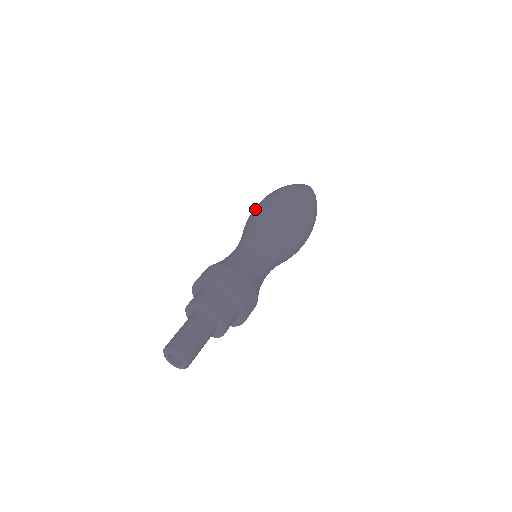
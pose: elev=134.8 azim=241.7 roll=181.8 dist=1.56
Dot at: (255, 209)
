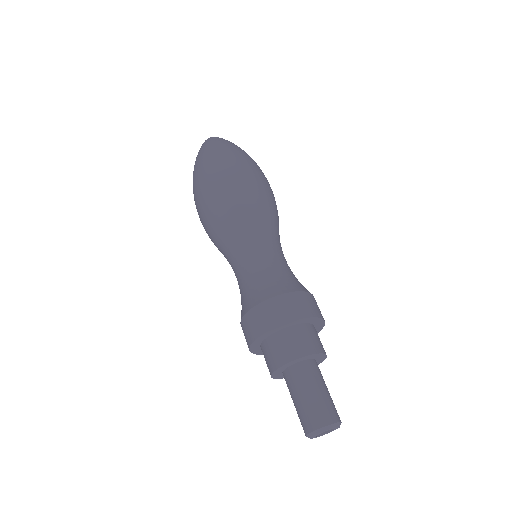
Dot at: (205, 213)
